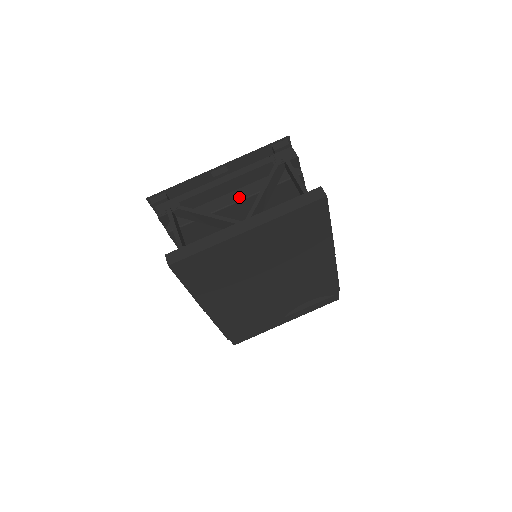
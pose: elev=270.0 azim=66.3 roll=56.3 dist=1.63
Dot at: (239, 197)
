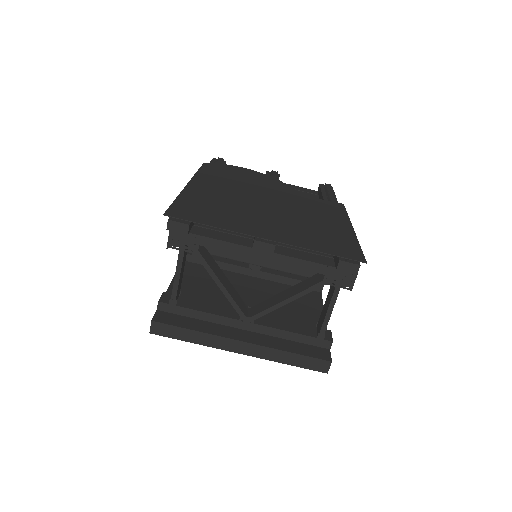
Dot at: (268, 264)
